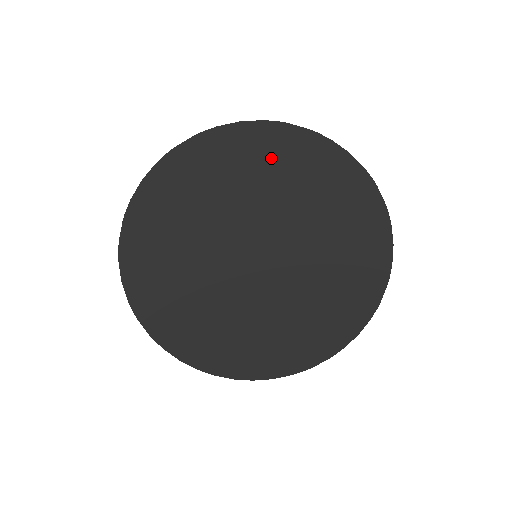
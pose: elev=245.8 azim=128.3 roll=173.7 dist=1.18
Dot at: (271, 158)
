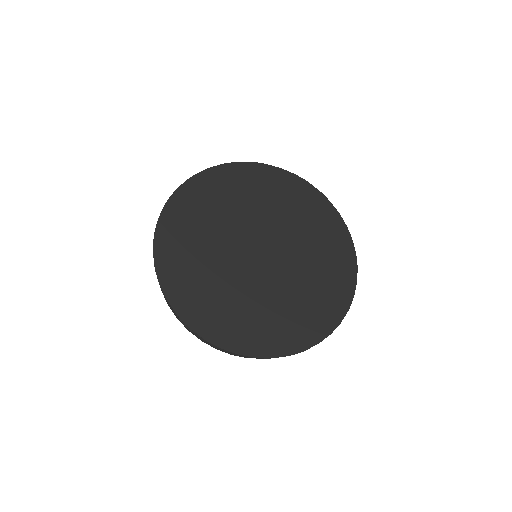
Dot at: (237, 183)
